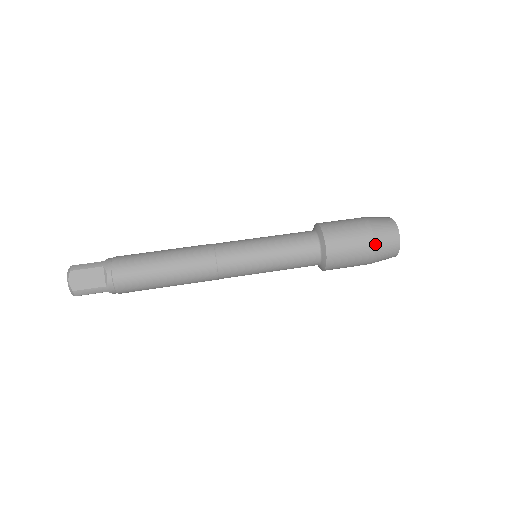
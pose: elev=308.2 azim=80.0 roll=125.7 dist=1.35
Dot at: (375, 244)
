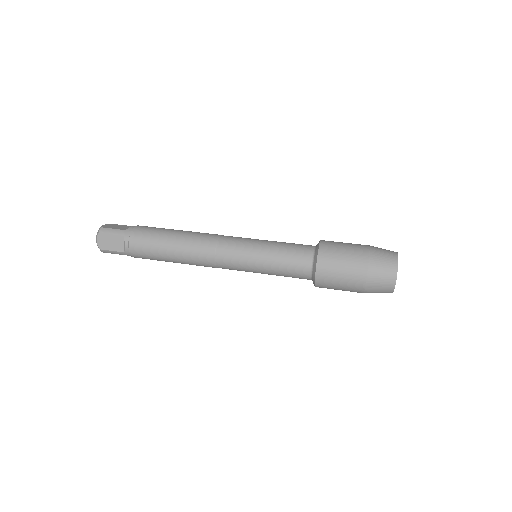
Dot at: (366, 282)
